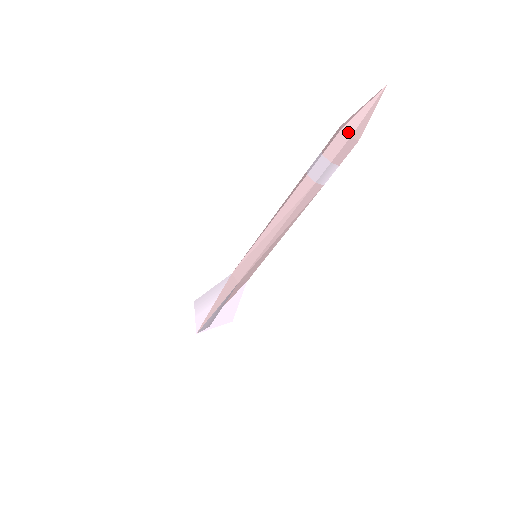
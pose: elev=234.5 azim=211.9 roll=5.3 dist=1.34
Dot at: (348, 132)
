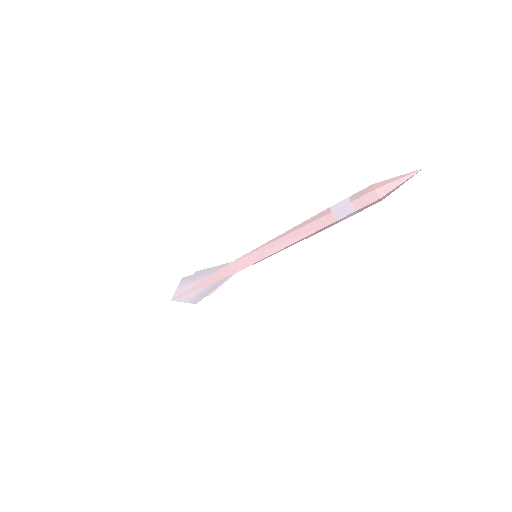
Dot at: (380, 194)
